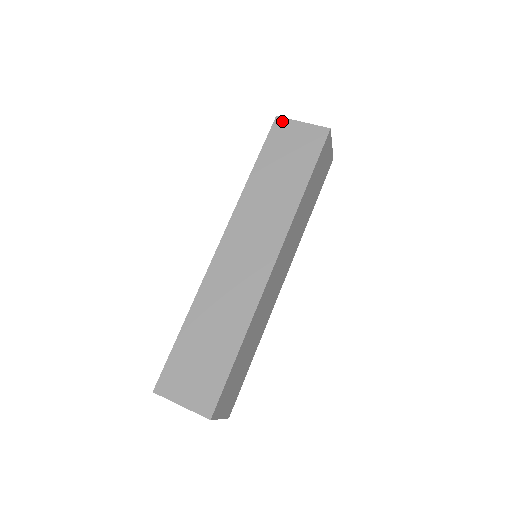
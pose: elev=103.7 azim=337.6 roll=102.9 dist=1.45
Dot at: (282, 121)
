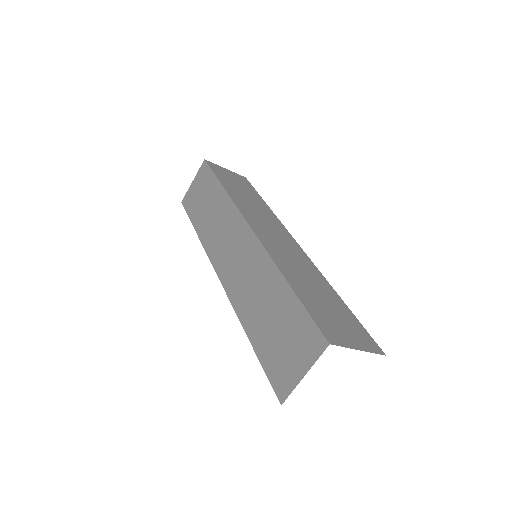
Dot at: (185, 198)
